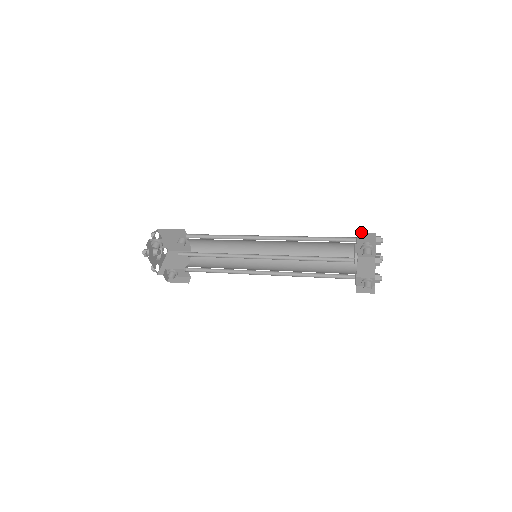
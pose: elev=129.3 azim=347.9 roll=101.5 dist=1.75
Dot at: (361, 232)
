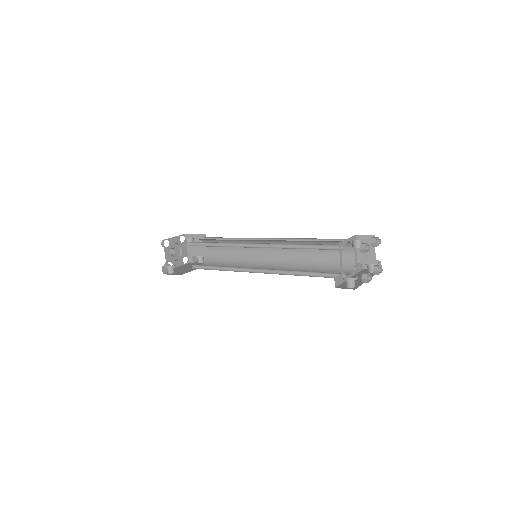
Dot at: occluded
